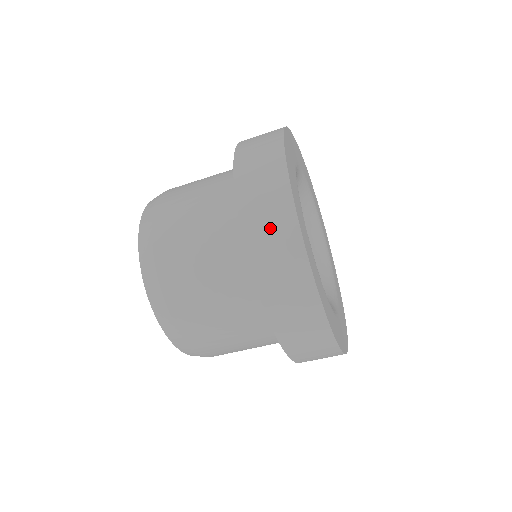
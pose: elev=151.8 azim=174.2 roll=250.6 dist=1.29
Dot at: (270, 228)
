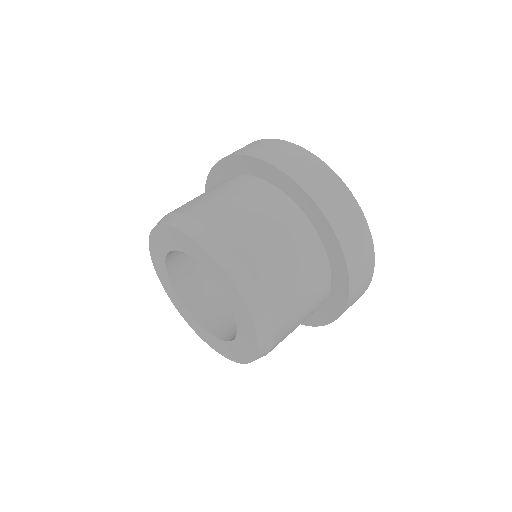
Dot at: (340, 206)
